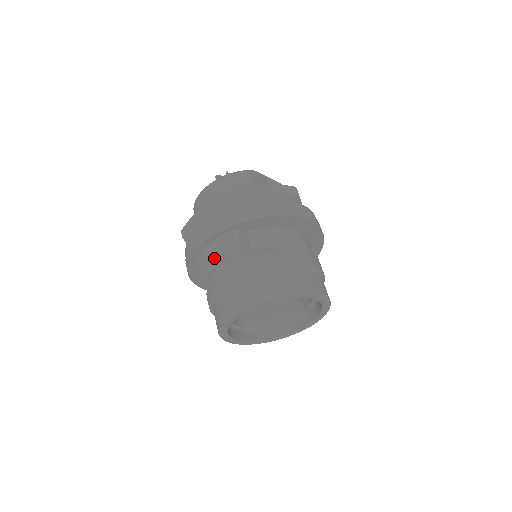
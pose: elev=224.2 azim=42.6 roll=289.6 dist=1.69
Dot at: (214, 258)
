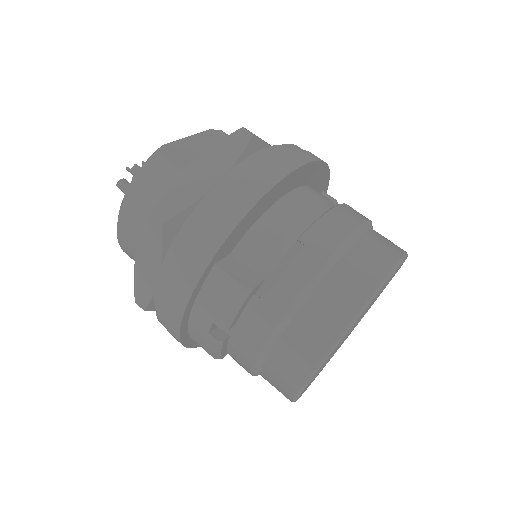
Dot at: (214, 324)
